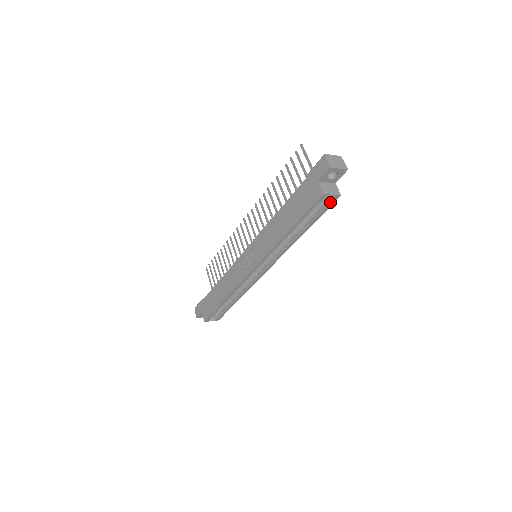
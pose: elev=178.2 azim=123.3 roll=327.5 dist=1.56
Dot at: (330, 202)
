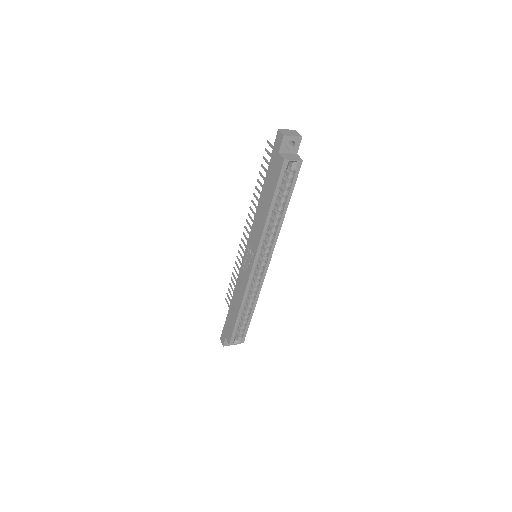
Dot at: (296, 170)
